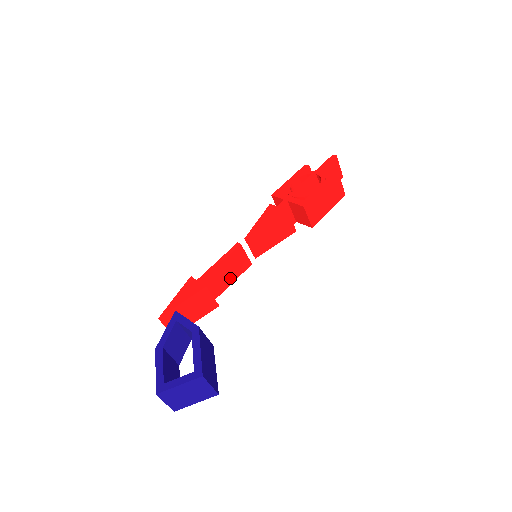
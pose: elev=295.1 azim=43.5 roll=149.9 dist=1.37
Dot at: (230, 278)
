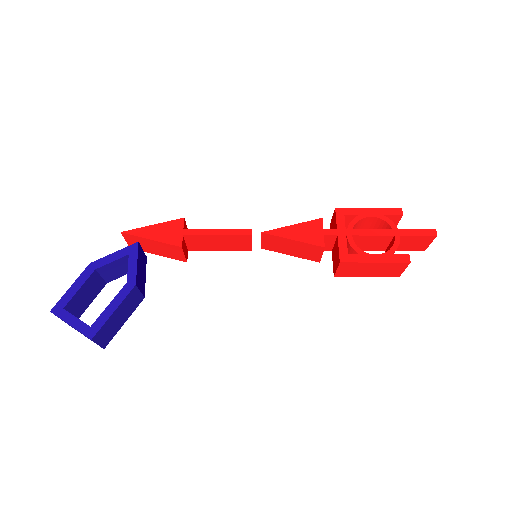
Dot at: (219, 247)
